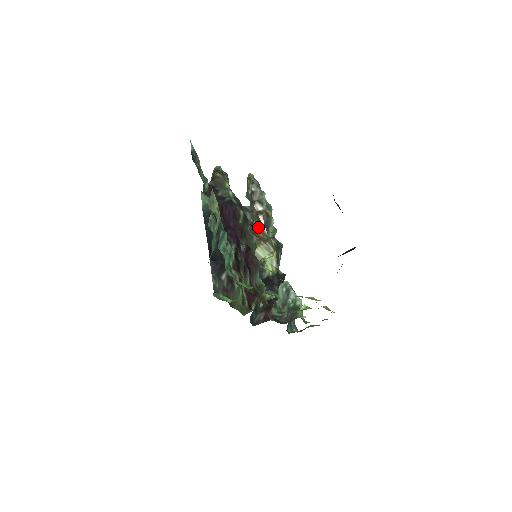
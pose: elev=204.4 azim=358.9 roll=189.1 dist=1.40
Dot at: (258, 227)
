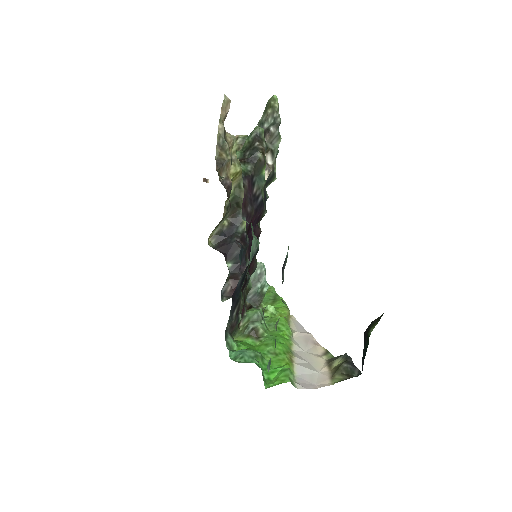
Dot at: occluded
